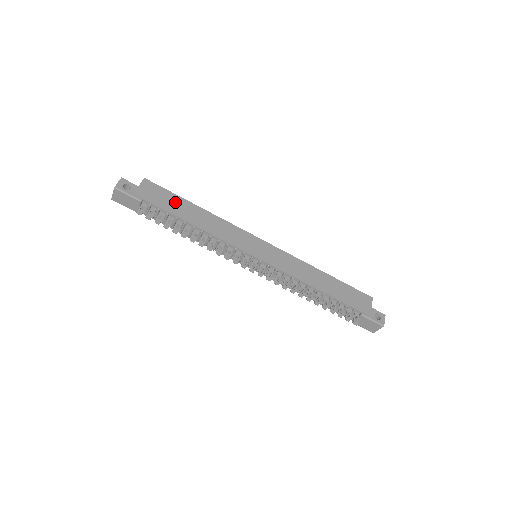
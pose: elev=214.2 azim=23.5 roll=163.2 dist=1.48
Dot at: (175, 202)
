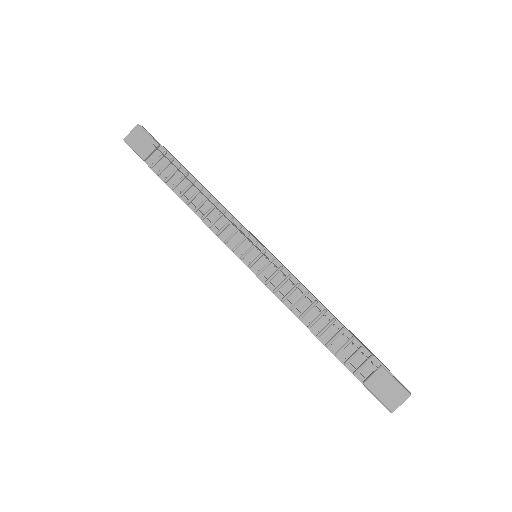
Dot at: (188, 171)
